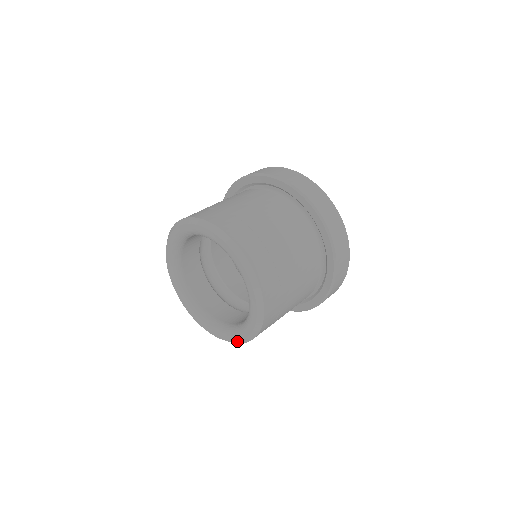
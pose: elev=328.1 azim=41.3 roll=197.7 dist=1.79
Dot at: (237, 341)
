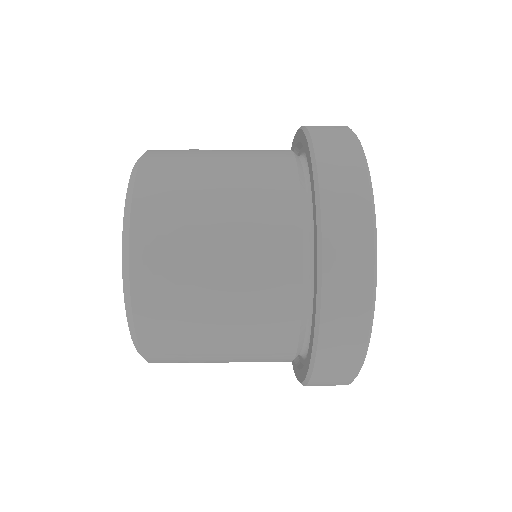
Dot at: occluded
